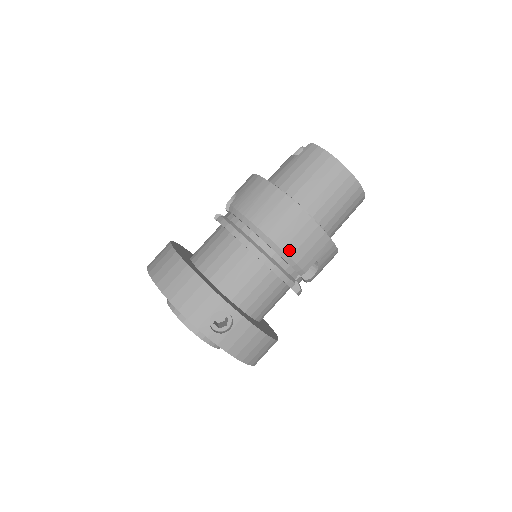
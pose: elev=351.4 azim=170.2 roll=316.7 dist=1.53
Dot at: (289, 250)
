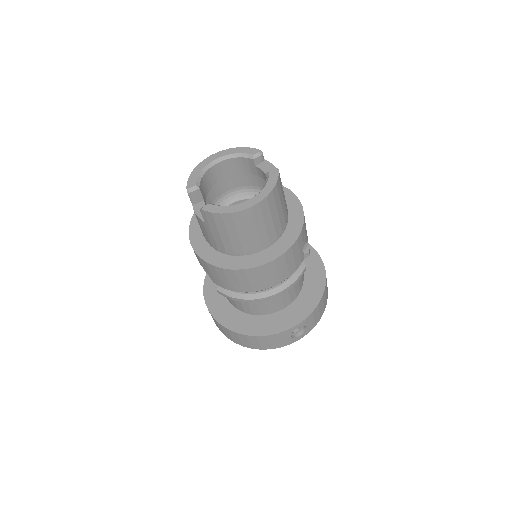
Dot at: (285, 277)
